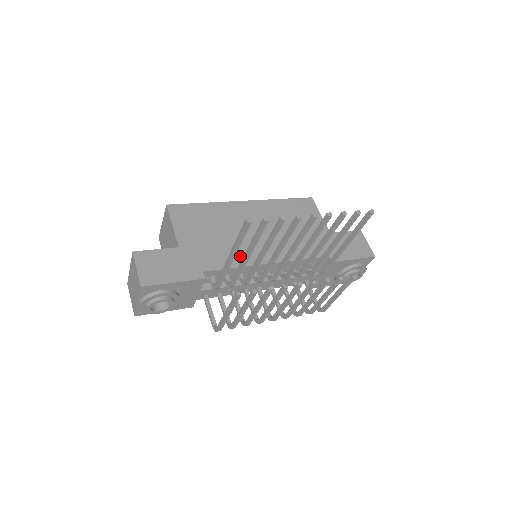
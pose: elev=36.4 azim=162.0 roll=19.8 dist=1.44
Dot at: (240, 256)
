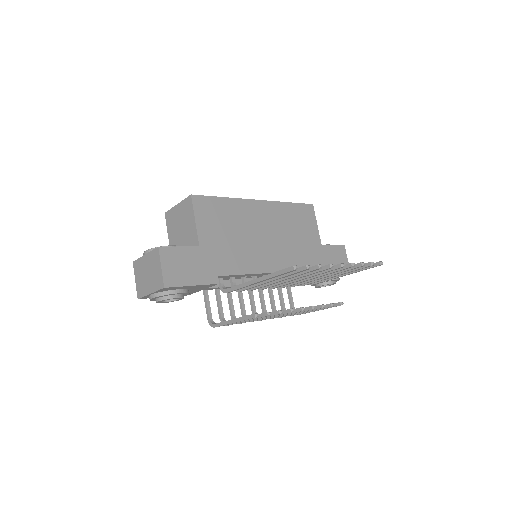
Dot at: (249, 262)
